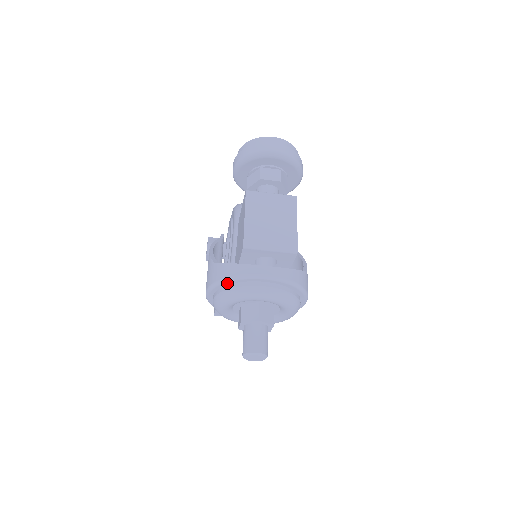
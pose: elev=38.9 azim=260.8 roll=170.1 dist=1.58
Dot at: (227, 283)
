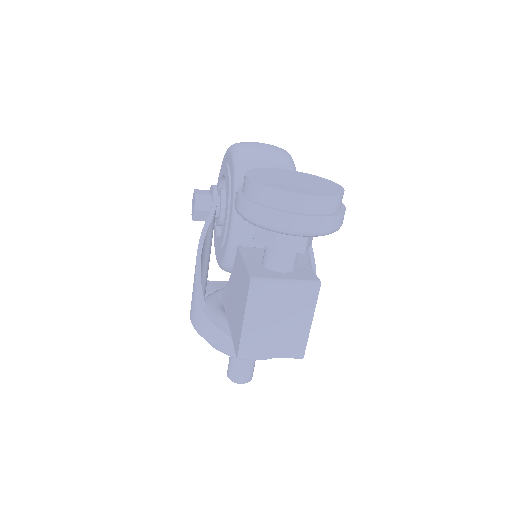
Dot at: occluded
